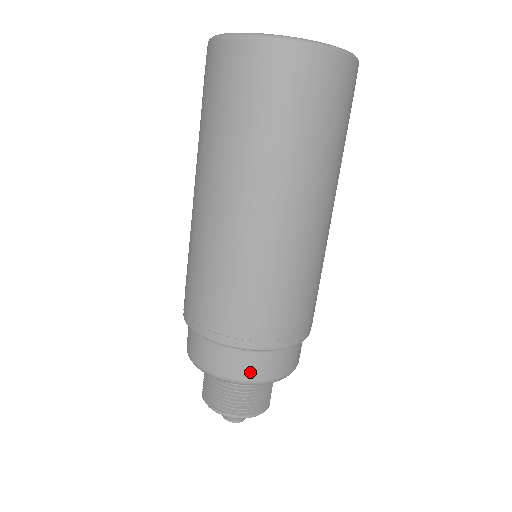
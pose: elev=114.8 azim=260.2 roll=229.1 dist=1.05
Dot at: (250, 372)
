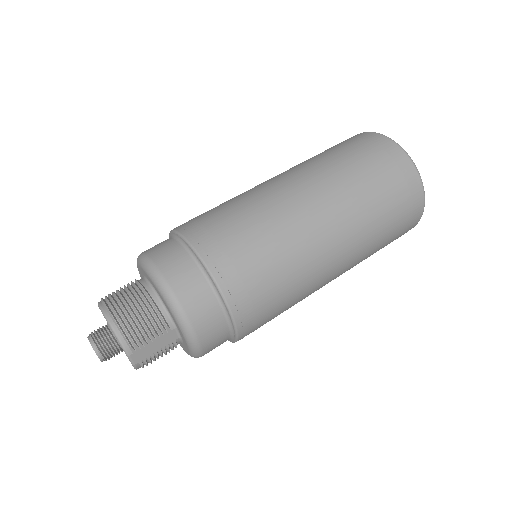
Dot at: (168, 265)
